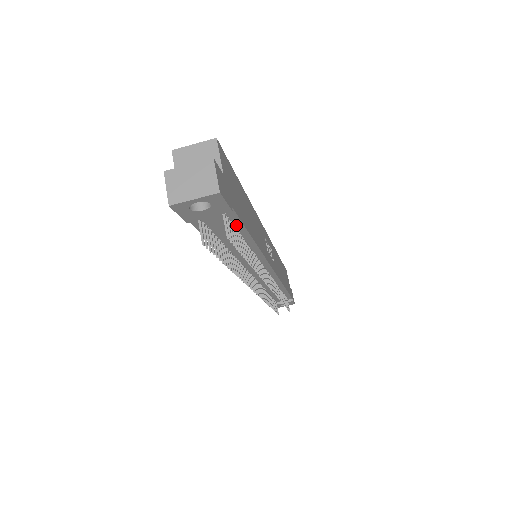
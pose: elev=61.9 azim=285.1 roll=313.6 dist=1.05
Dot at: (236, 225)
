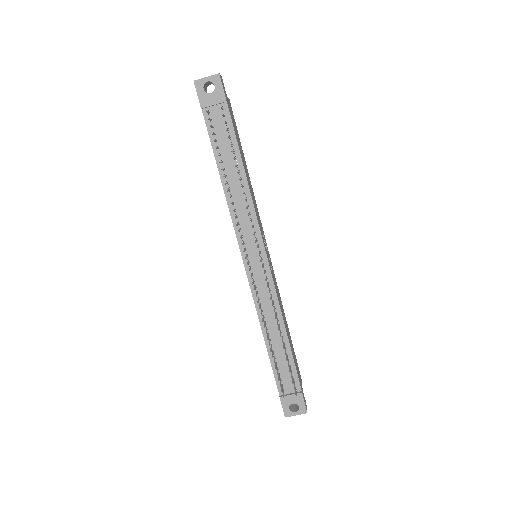
Dot at: (231, 133)
